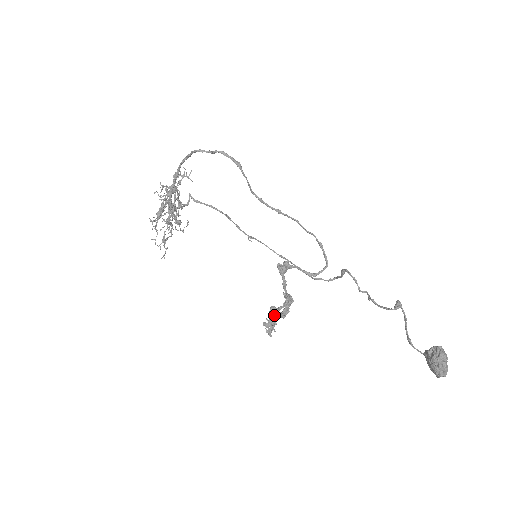
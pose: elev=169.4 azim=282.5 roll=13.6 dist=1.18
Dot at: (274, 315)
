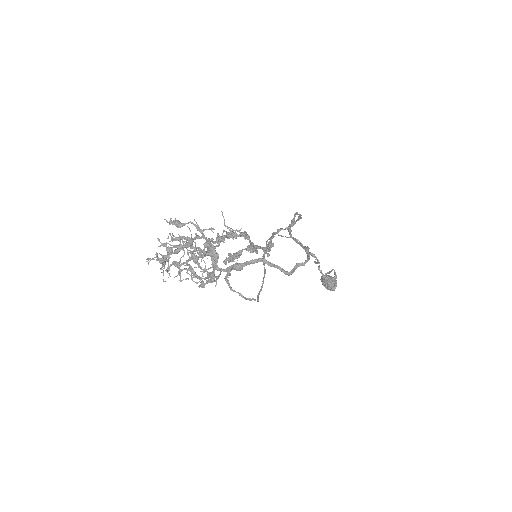
Dot at: occluded
